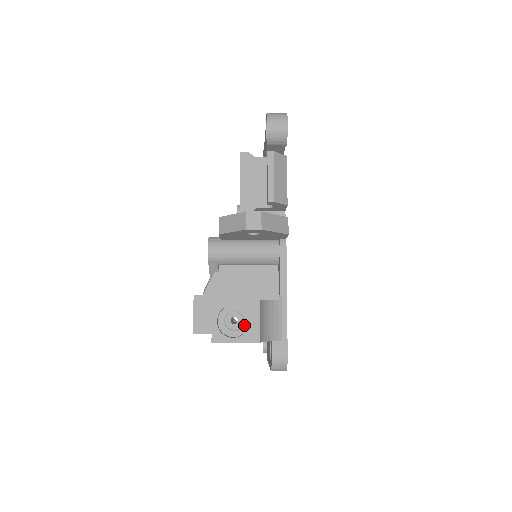
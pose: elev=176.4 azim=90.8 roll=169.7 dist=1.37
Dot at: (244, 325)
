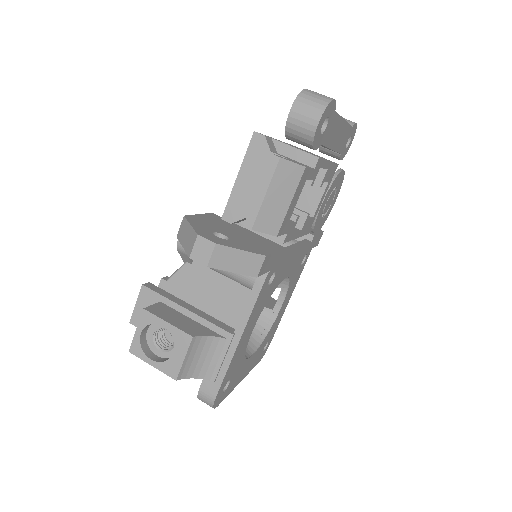
Dot at: (172, 350)
